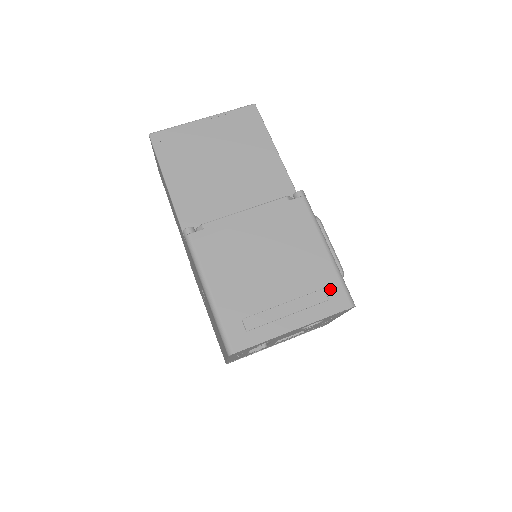
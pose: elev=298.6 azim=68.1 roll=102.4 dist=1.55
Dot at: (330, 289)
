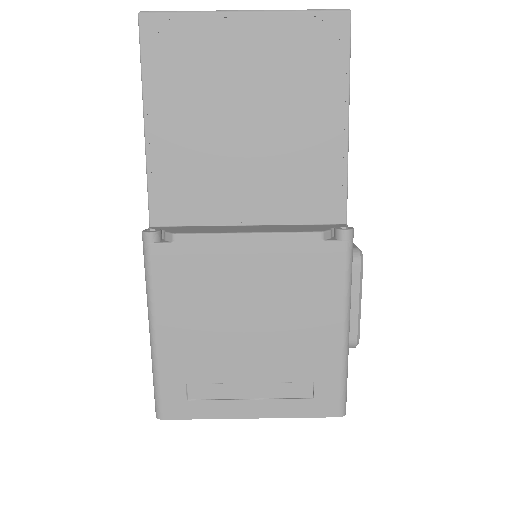
Dot at: (322, 386)
